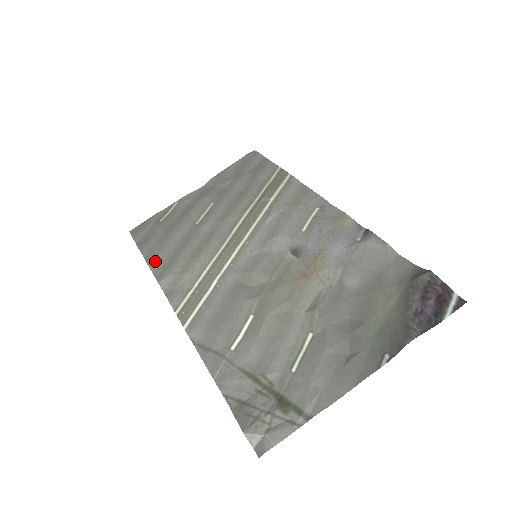
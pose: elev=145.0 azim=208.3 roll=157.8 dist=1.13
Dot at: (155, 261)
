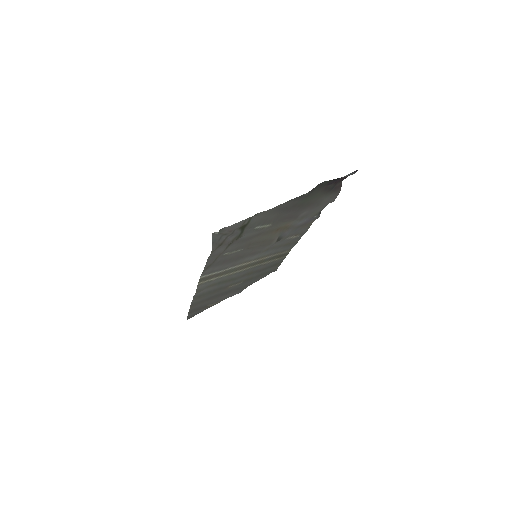
Dot at: (196, 301)
